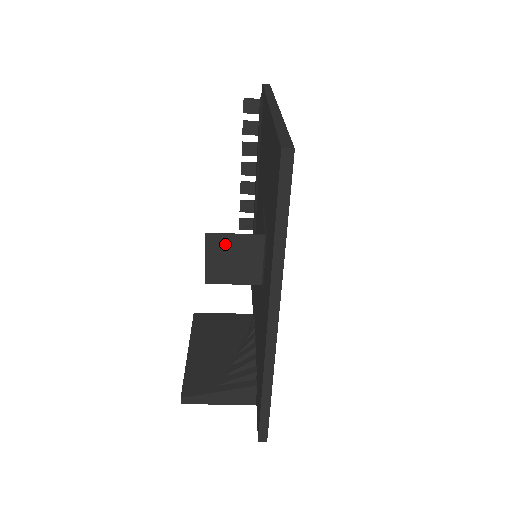
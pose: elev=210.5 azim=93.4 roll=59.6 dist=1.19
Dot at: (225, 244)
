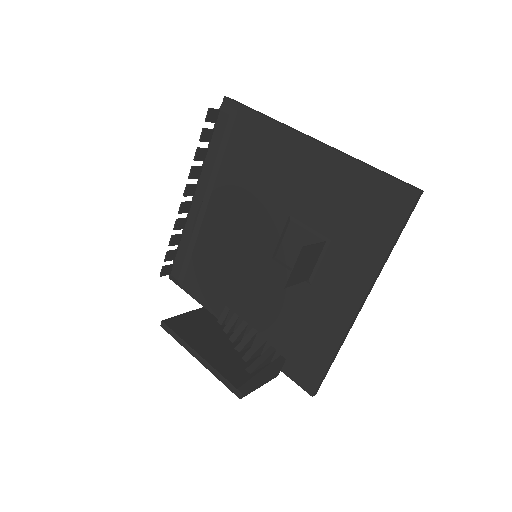
Dot at: (307, 253)
